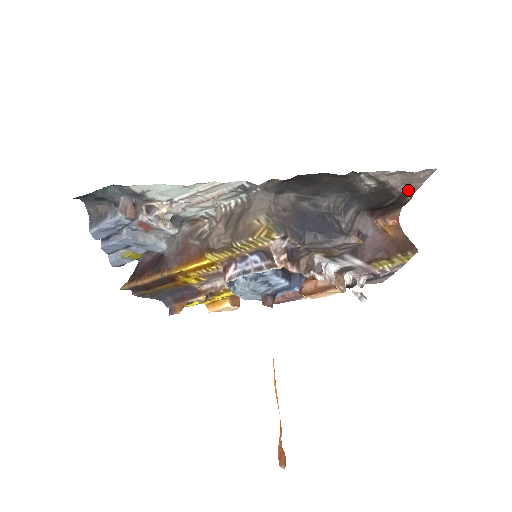
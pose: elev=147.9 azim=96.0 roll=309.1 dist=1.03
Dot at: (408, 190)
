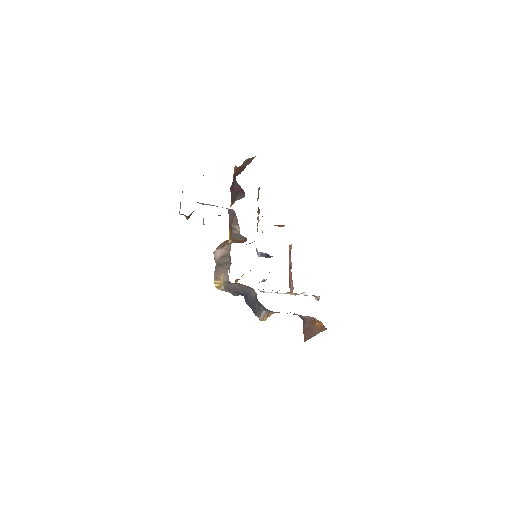
Dot at: occluded
